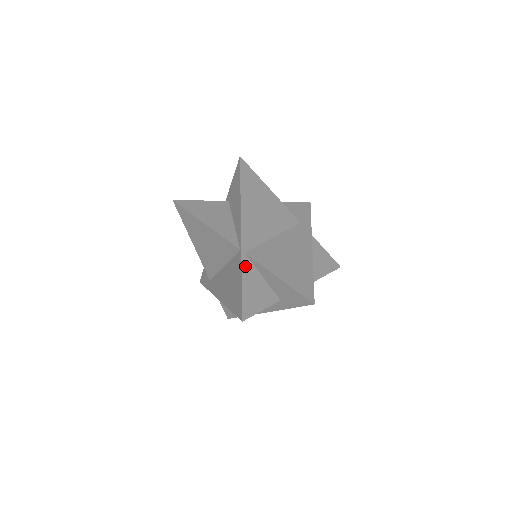
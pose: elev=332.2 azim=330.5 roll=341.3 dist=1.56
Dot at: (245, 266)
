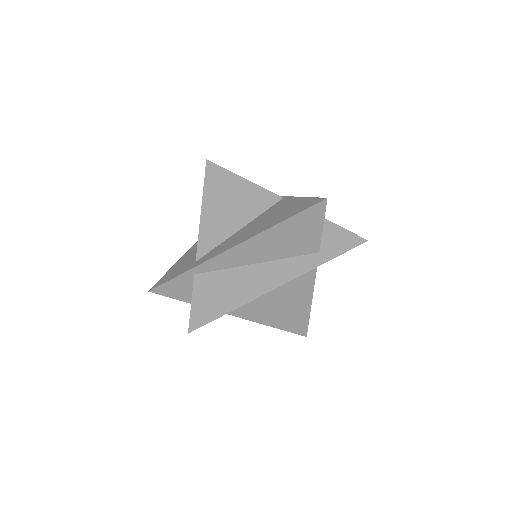
Dot at: occluded
